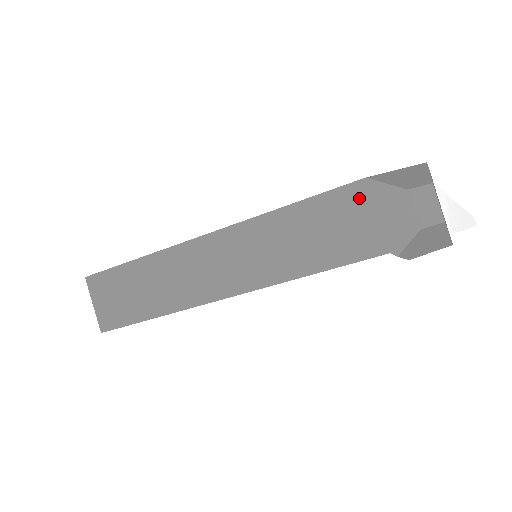
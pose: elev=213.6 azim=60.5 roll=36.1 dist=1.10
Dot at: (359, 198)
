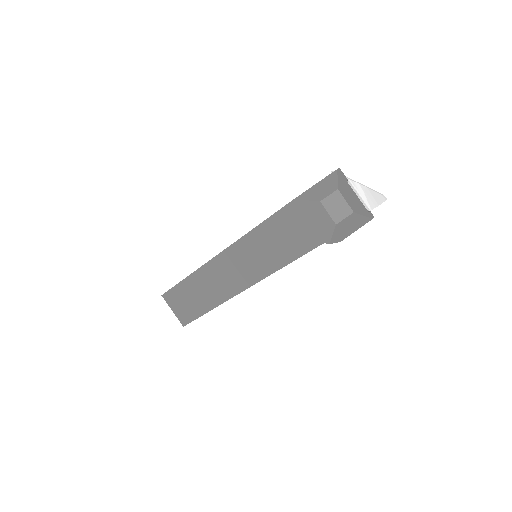
Dot at: (295, 213)
